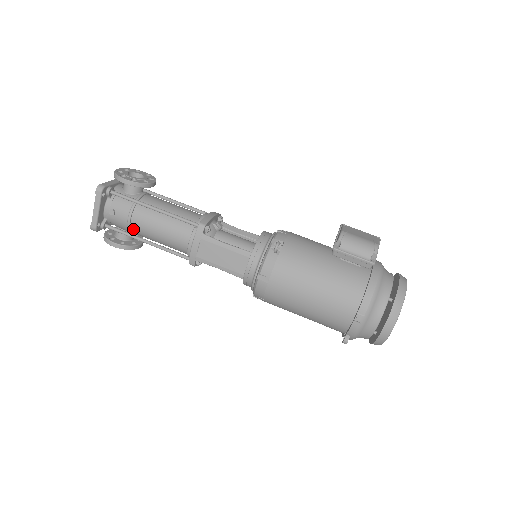
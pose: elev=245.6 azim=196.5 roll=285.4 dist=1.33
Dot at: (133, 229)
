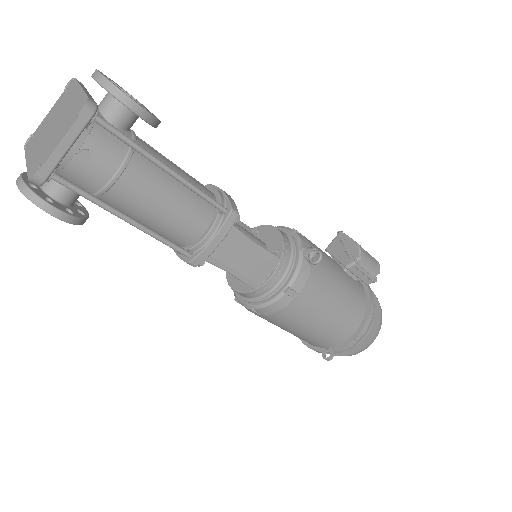
Dot at: (110, 193)
